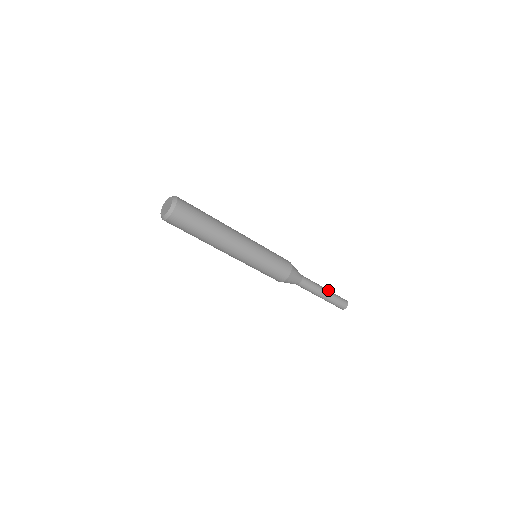
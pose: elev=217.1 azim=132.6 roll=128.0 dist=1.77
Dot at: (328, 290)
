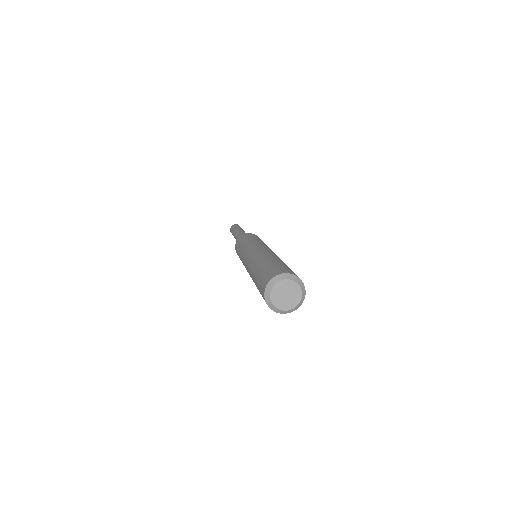
Dot at: (243, 230)
